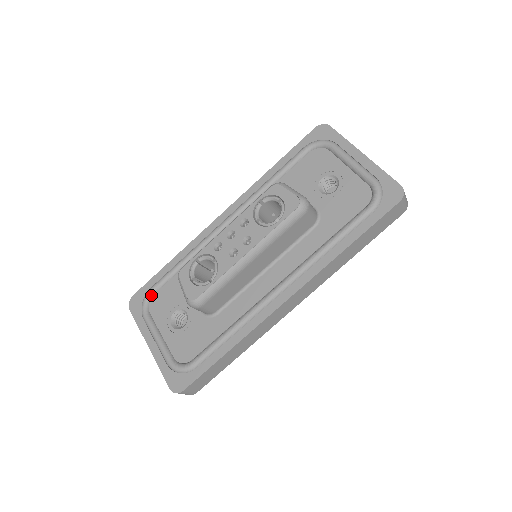
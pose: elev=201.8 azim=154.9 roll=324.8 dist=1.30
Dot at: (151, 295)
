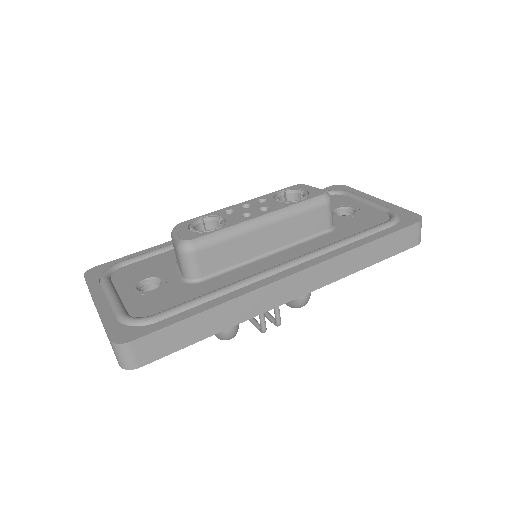
Dot at: (119, 266)
